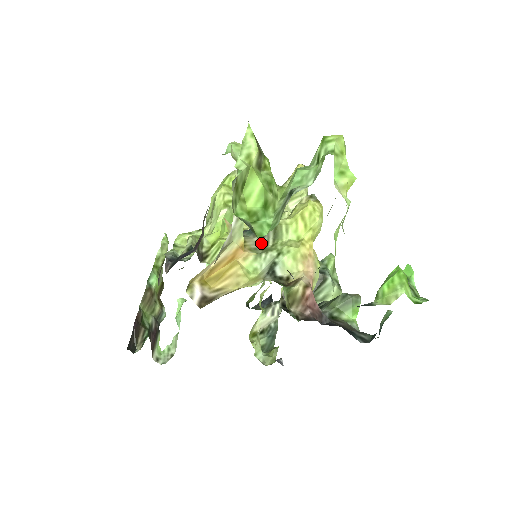
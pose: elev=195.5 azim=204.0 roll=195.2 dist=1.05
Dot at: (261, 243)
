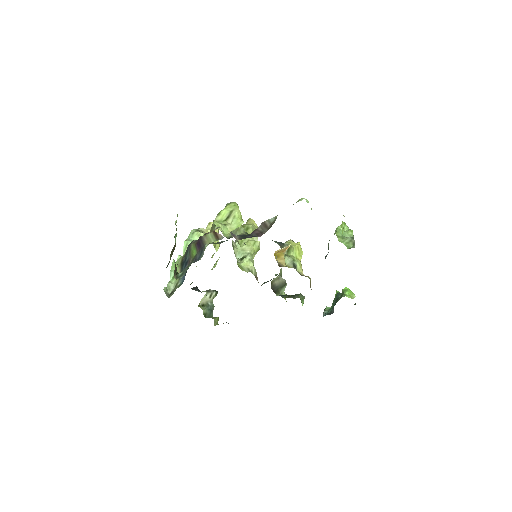
Dot at: occluded
